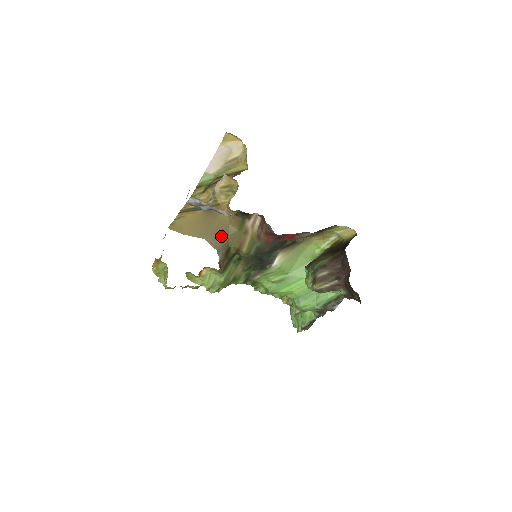
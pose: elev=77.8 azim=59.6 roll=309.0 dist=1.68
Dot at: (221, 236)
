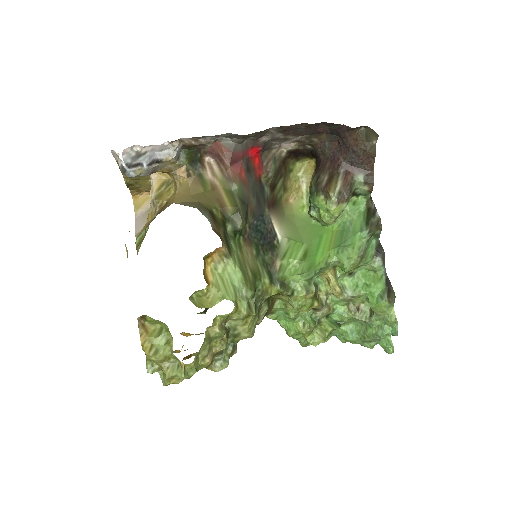
Dot at: (191, 202)
